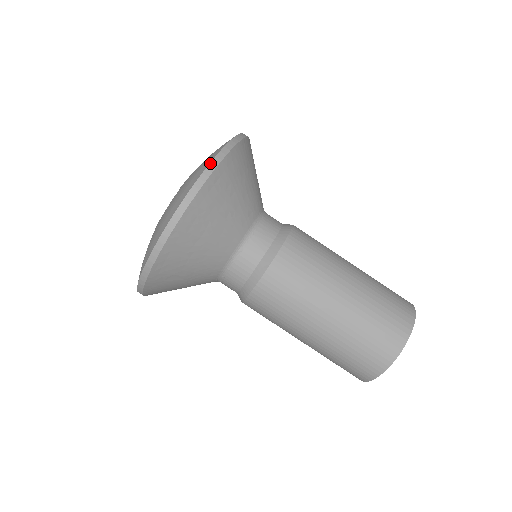
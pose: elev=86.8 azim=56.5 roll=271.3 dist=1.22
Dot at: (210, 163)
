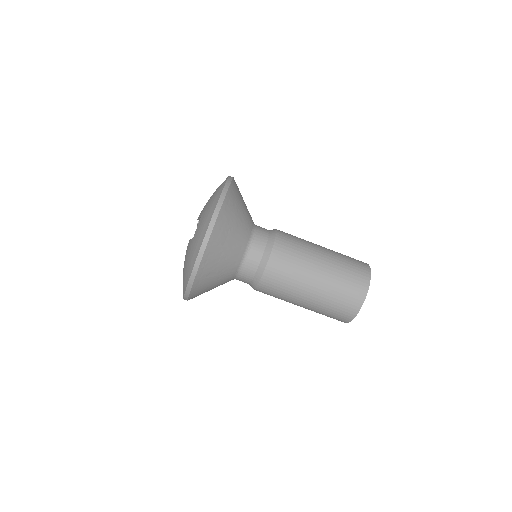
Dot at: (222, 192)
